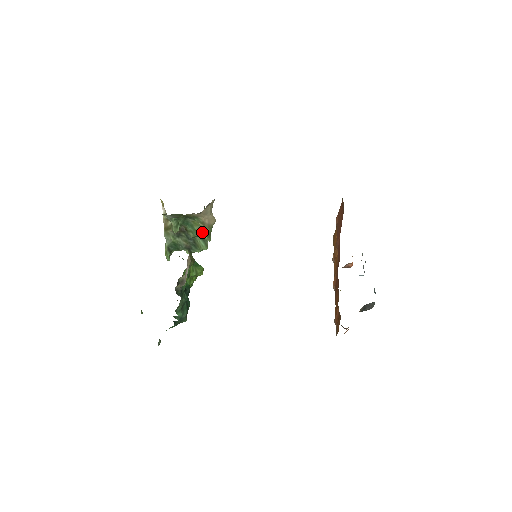
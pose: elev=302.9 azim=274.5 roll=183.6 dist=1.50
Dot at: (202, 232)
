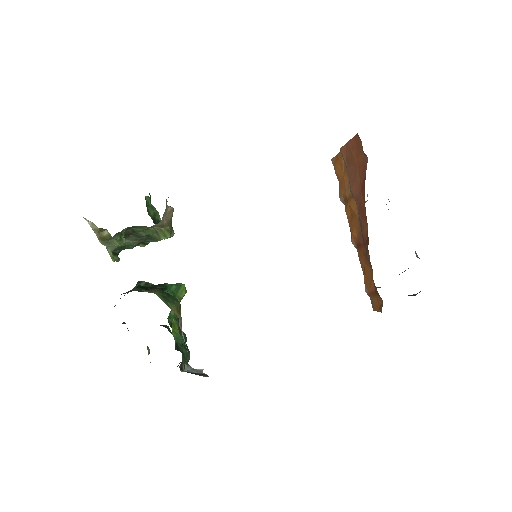
Dot at: (161, 234)
